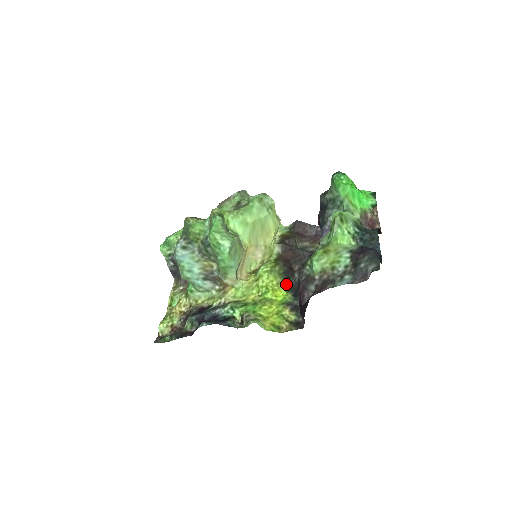
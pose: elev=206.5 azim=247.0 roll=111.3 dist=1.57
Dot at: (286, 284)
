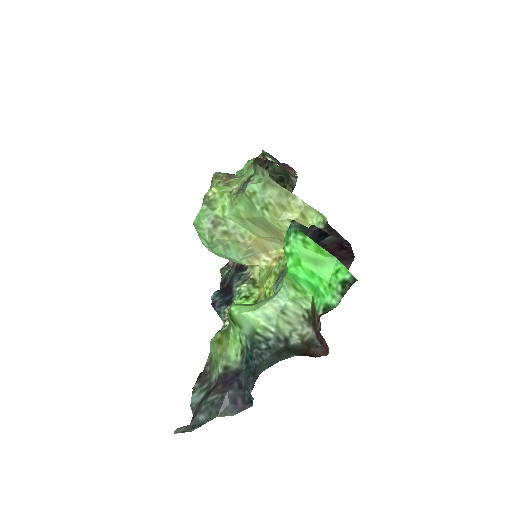
Dot at: occluded
